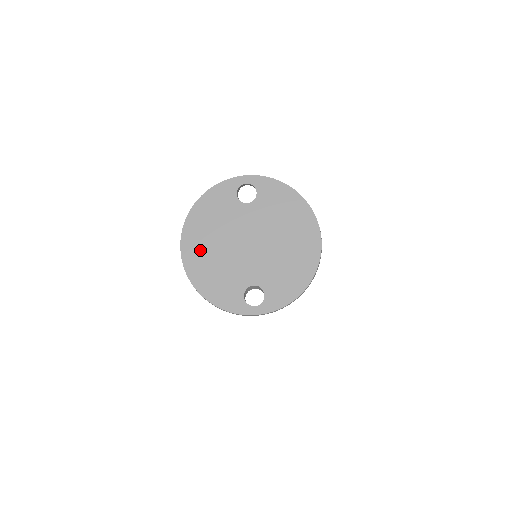
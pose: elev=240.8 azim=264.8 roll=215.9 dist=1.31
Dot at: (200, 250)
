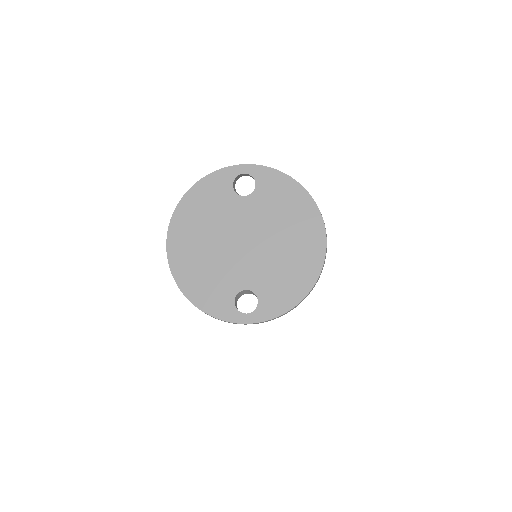
Dot at: (188, 247)
